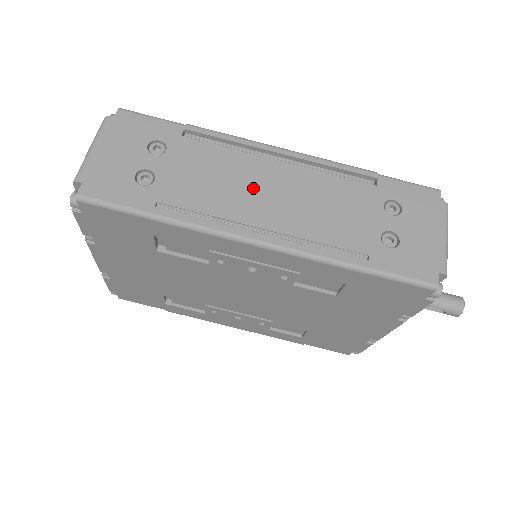
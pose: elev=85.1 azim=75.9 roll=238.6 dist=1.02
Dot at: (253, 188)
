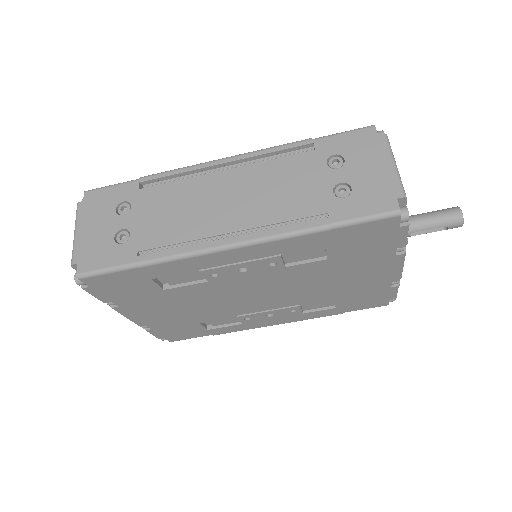
Dot at: (210, 203)
